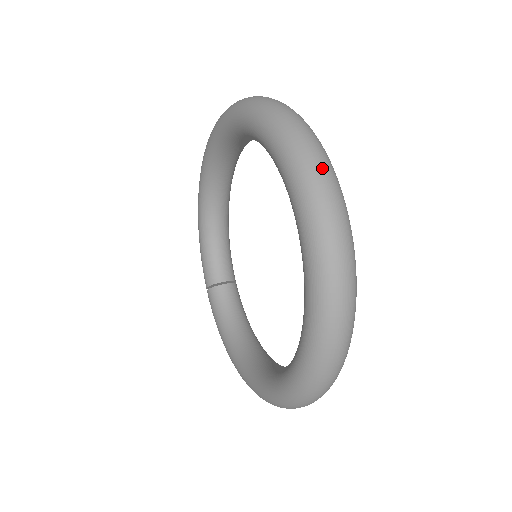
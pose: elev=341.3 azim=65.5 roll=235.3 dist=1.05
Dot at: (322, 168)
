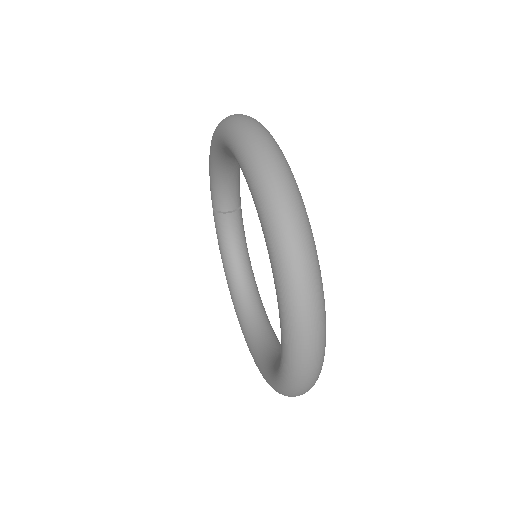
Dot at: (312, 336)
